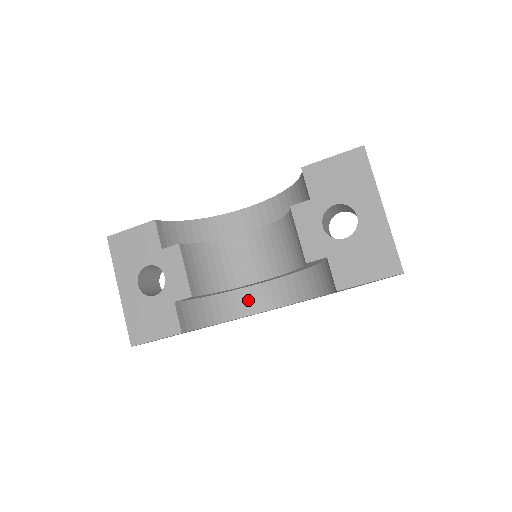
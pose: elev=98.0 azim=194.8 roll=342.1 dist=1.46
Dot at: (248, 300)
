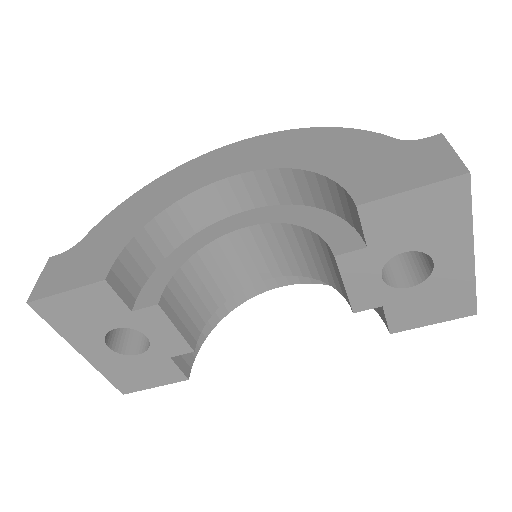
Dot at: occluded
